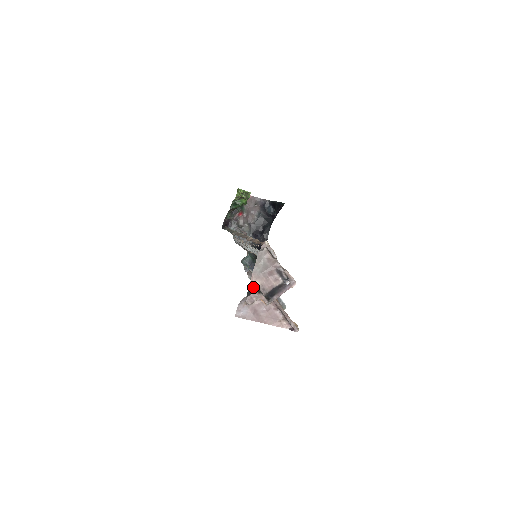
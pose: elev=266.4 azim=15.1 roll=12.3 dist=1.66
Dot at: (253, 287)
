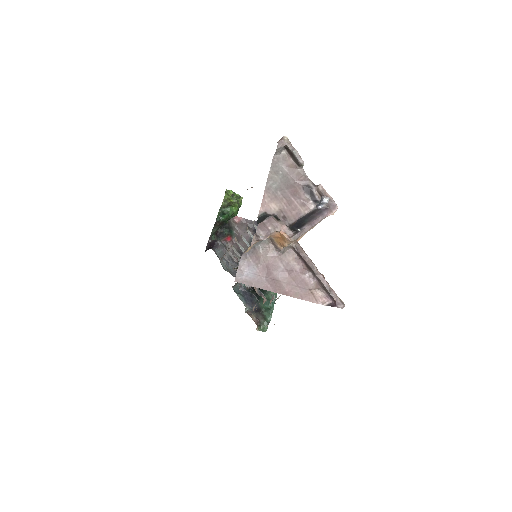
Dot at: (266, 213)
